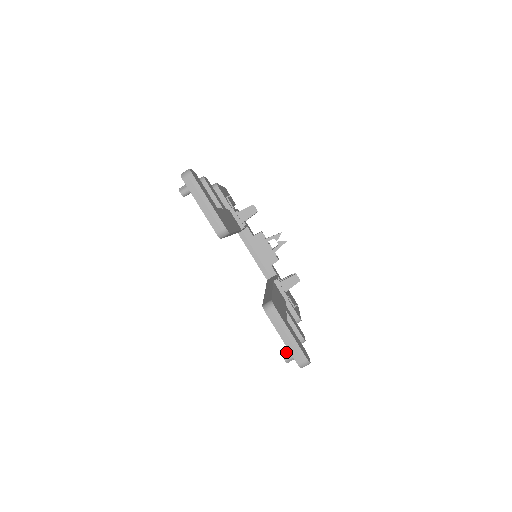
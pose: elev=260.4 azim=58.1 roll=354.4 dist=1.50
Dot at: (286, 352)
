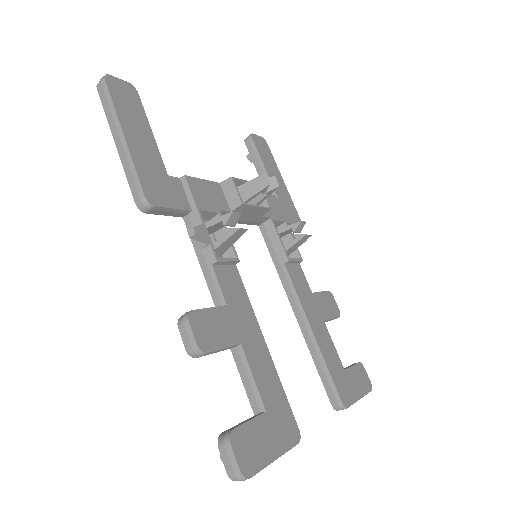
Dot at: occluded
